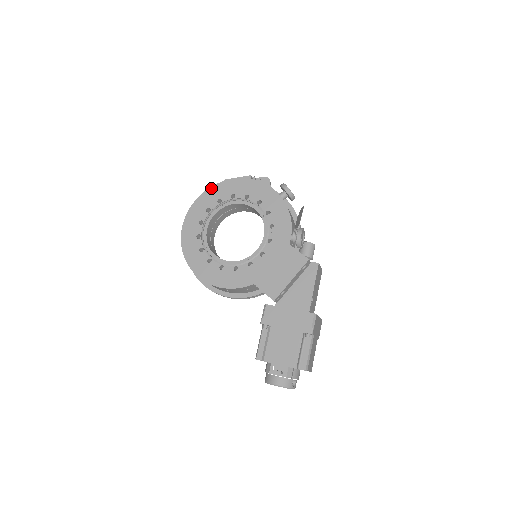
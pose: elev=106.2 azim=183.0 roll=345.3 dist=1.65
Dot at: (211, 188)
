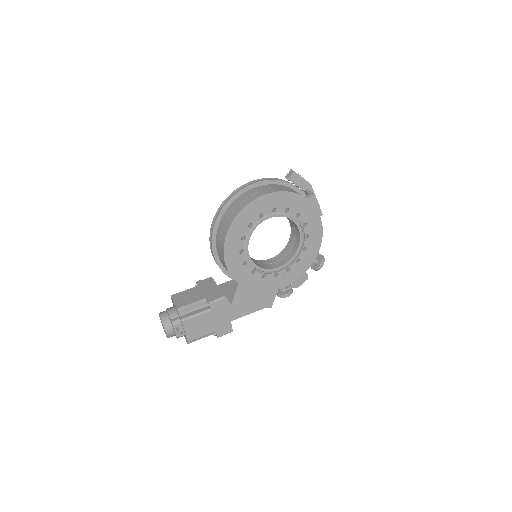
Dot at: (308, 201)
